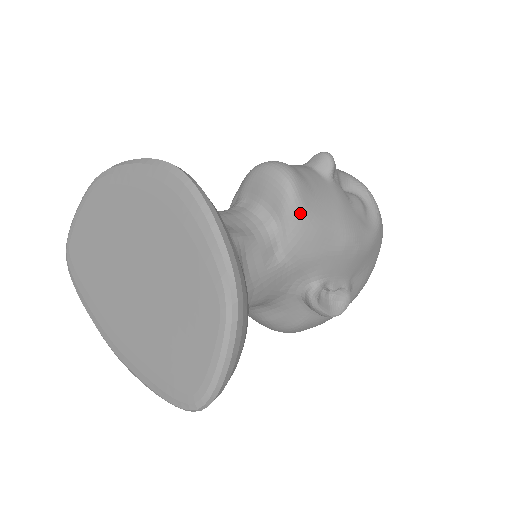
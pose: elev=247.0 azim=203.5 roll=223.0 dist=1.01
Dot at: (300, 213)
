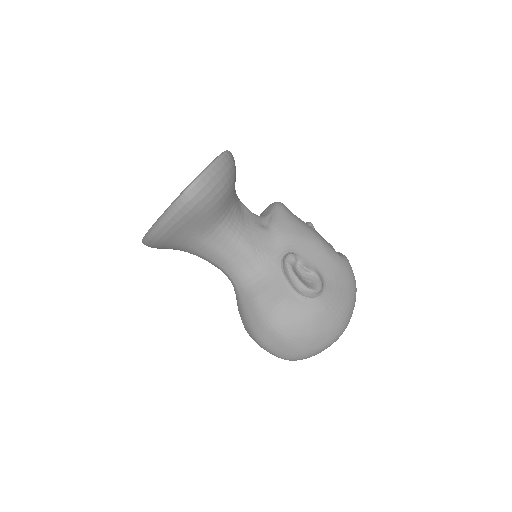
Dot at: (282, 210)
